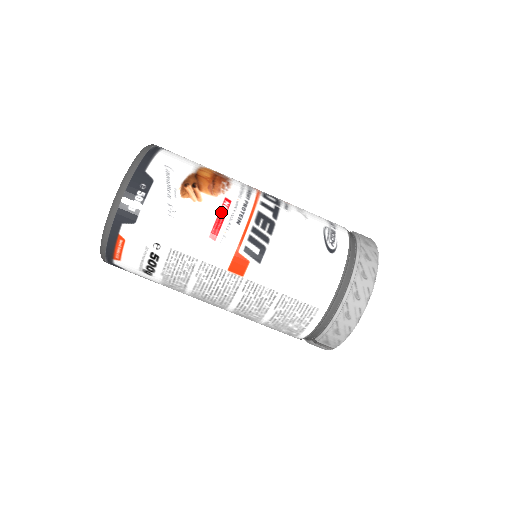
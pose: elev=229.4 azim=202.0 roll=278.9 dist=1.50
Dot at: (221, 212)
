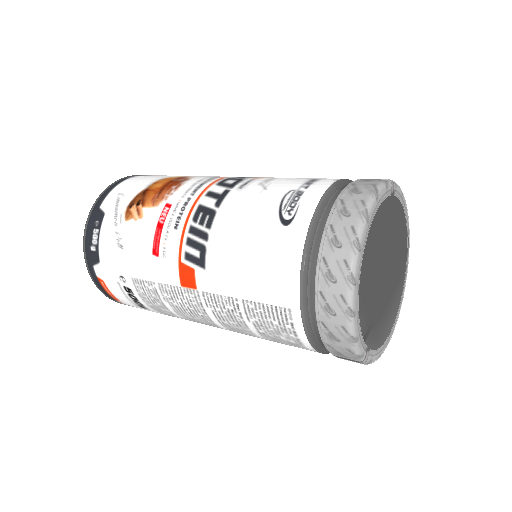
Dot at: (159, 222)
